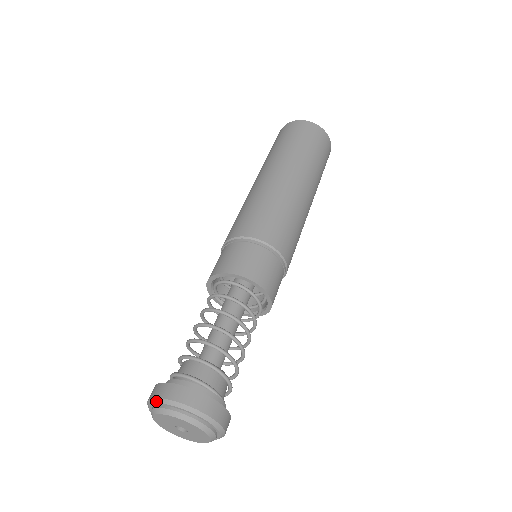
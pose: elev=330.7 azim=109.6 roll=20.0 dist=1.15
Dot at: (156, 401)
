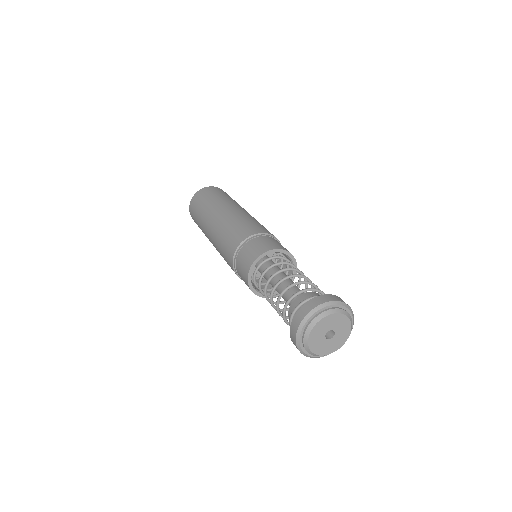
Dot at: (311, 314)
